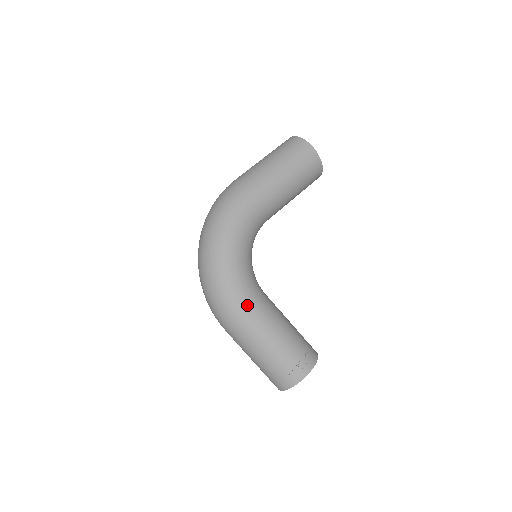
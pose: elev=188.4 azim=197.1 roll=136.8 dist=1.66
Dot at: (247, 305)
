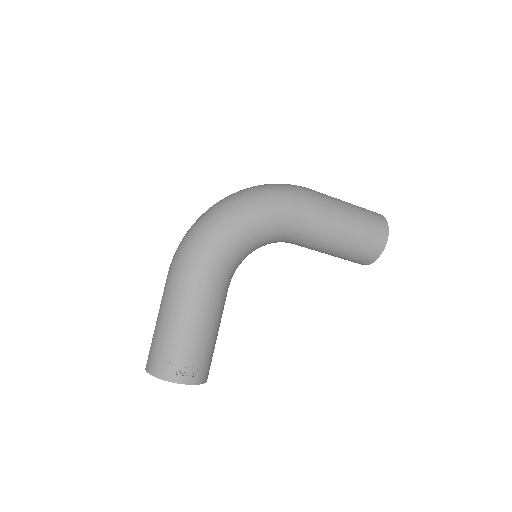
Dot at: (208, 276)
